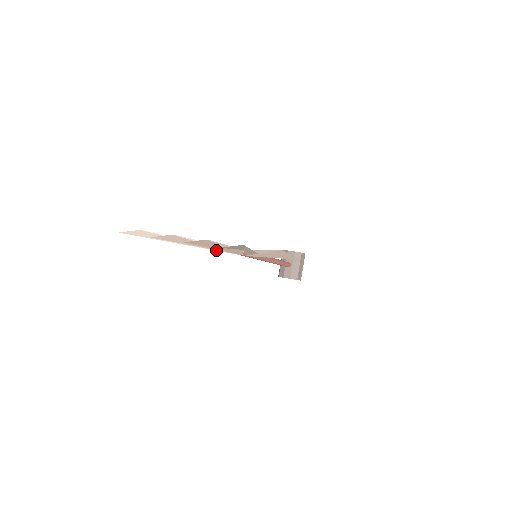
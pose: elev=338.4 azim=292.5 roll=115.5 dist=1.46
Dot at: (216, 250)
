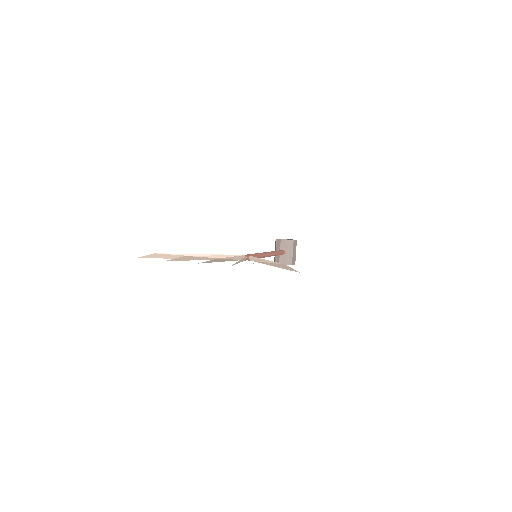
Dot at: occluded
